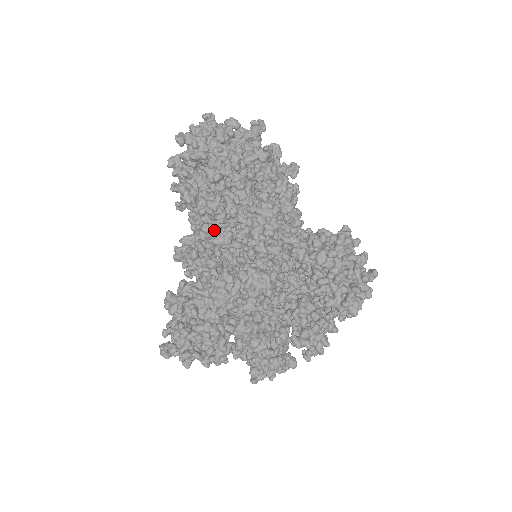
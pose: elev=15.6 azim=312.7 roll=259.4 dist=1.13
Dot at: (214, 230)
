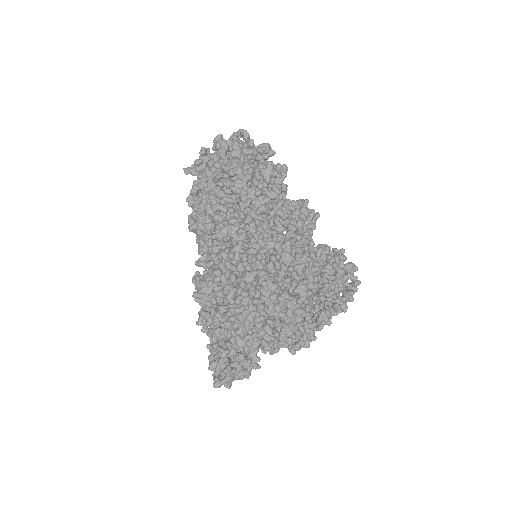
Dot at: (266, 211)
